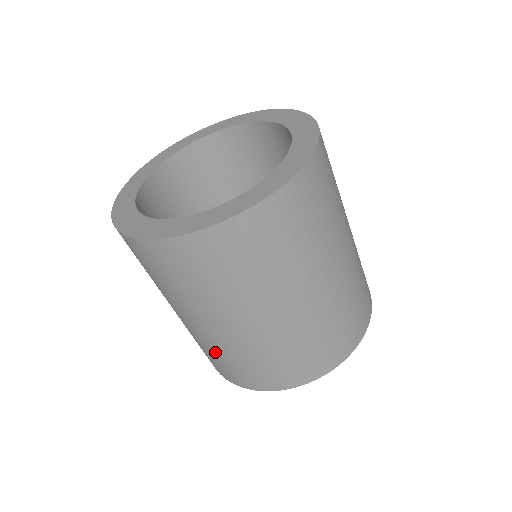
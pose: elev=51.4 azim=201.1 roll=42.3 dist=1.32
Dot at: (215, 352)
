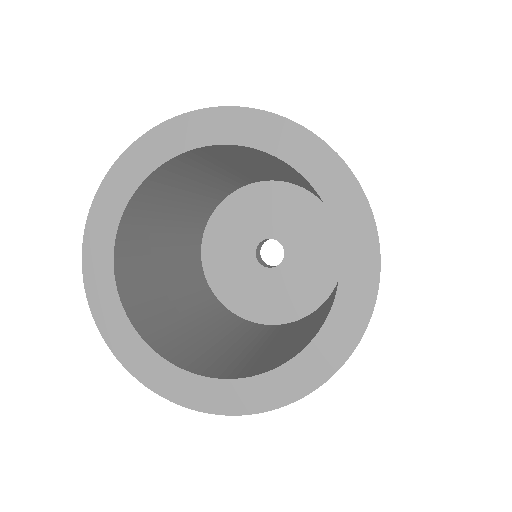
Dot at: occluded
